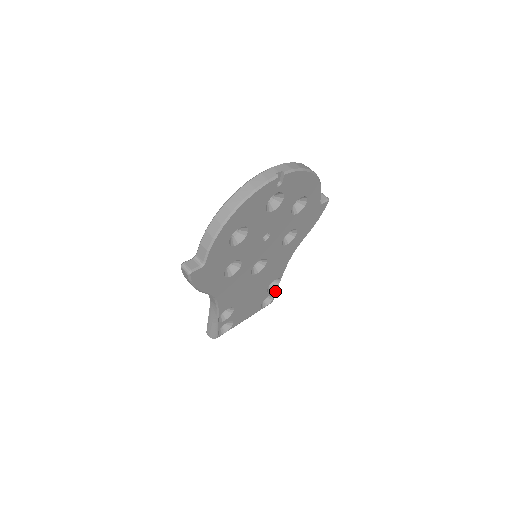
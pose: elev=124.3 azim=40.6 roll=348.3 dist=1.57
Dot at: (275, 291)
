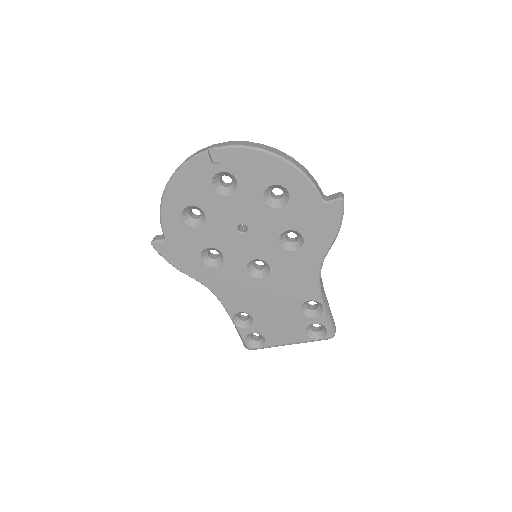
Dot at: (323, 321)
